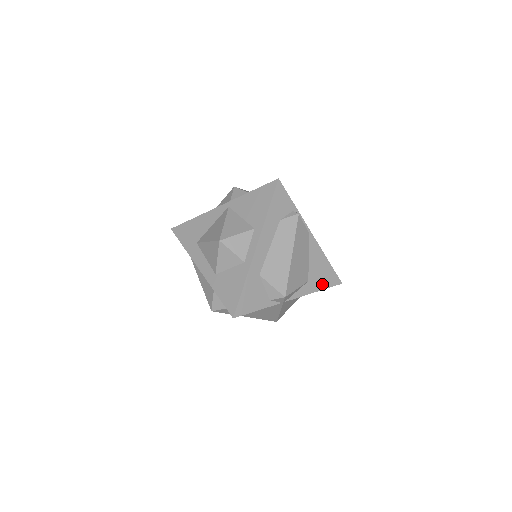
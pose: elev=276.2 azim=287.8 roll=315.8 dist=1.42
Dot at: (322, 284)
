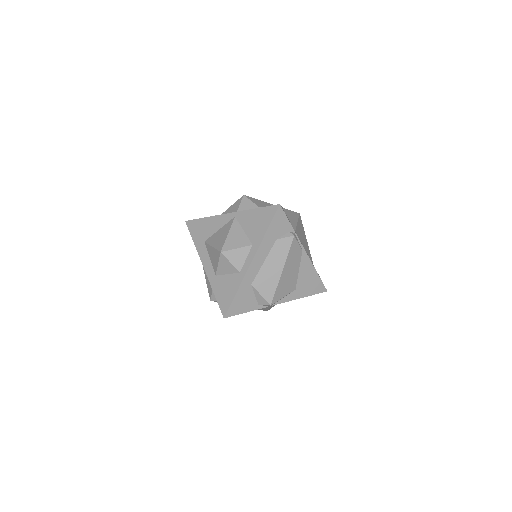
Dot at: (308, 292)
